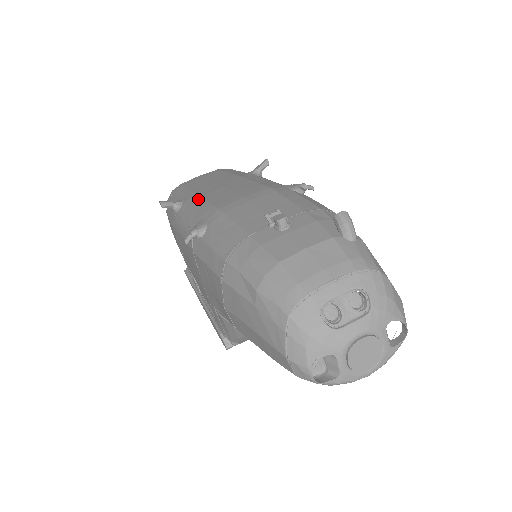
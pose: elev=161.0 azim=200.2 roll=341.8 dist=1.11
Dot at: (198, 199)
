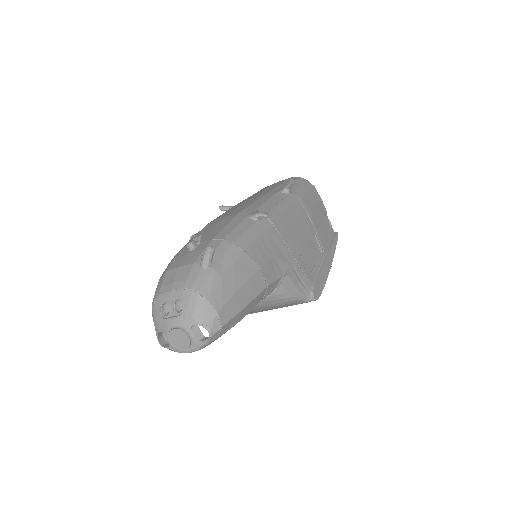
Dot at: occluded
